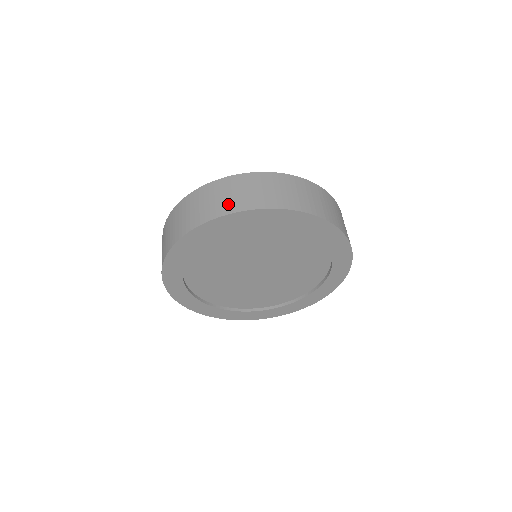
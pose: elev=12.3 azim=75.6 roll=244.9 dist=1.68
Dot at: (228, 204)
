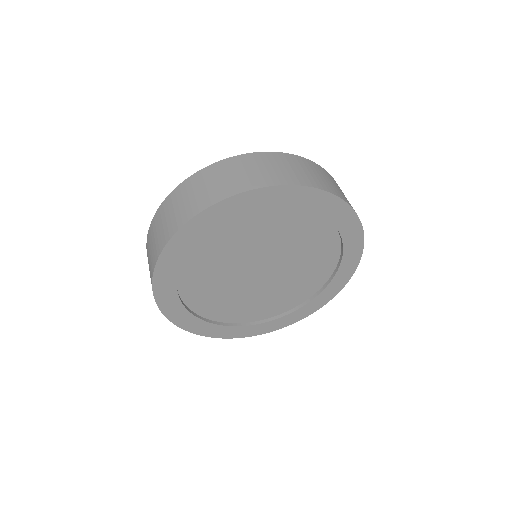
Dot at: (204, 198)
